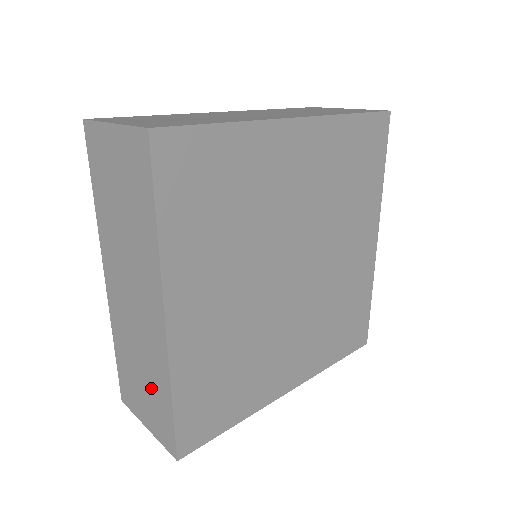
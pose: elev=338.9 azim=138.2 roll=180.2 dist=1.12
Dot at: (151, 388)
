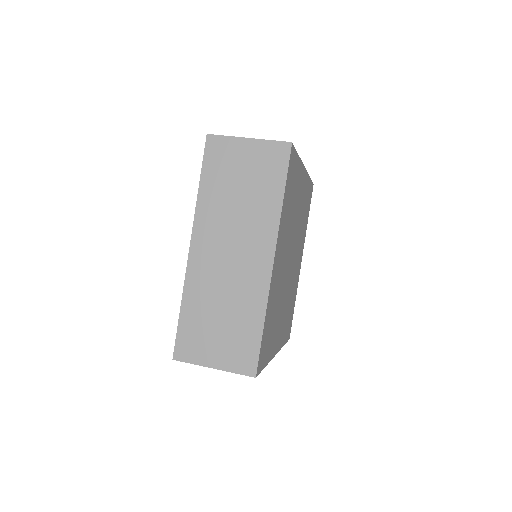
Dot at: occluded
